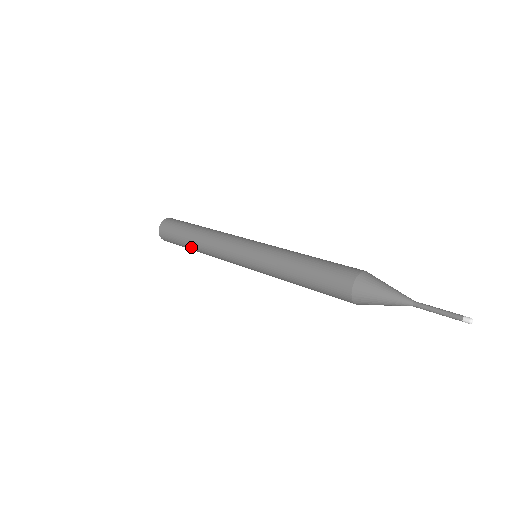
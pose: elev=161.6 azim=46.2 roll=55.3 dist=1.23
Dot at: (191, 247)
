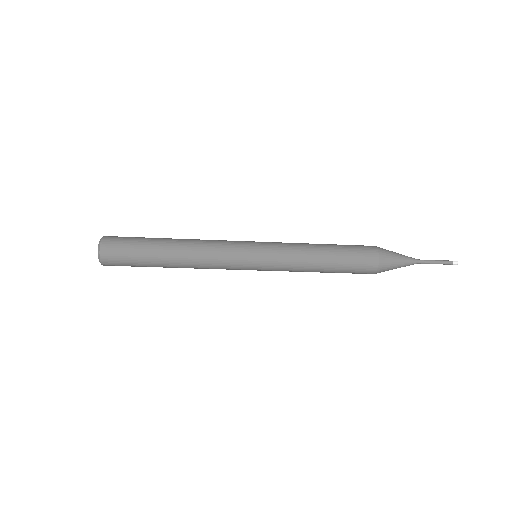
Dot at: (164, 246)
